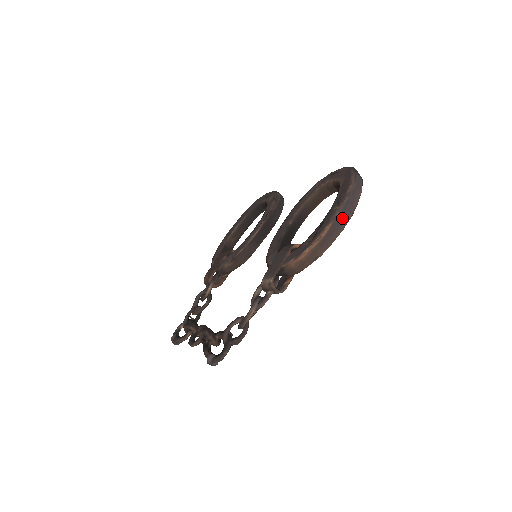
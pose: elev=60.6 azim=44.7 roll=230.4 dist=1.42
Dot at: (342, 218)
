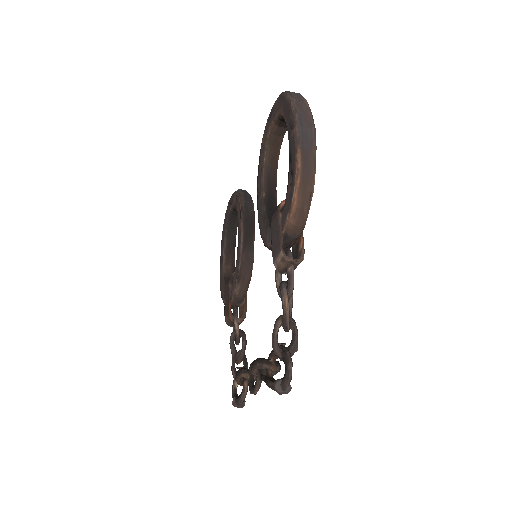
Dot at: (306, 137)
